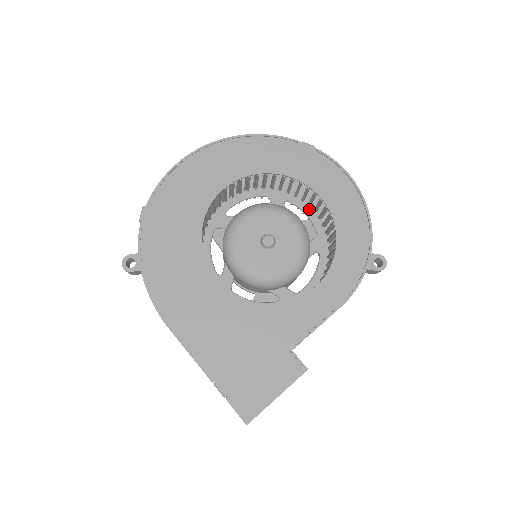
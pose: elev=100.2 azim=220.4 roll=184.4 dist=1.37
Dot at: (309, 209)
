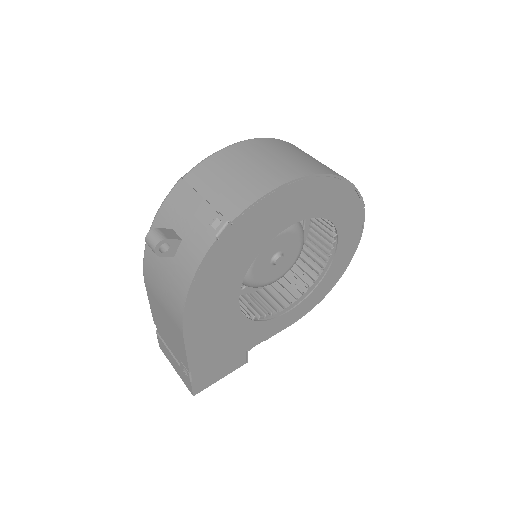
Dot at: (309, 222)
